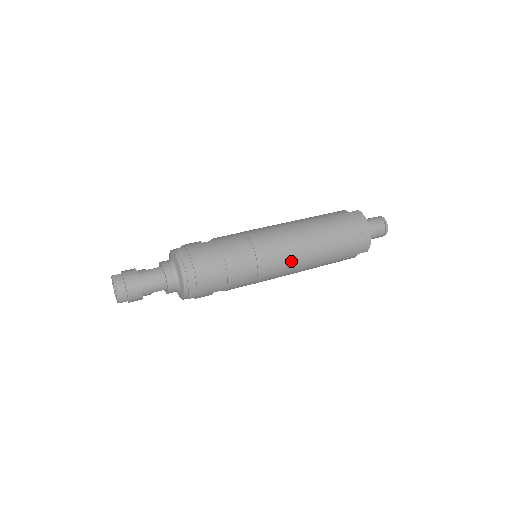
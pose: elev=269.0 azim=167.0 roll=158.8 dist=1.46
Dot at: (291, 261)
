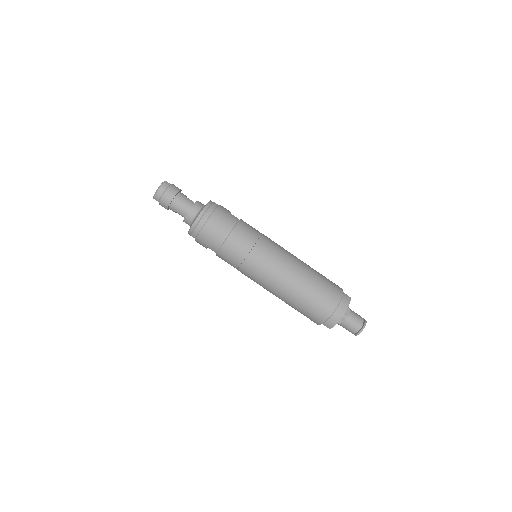
Dot at: (270, 277)
